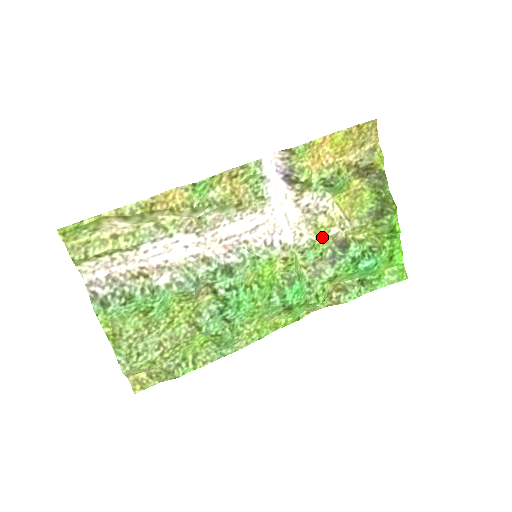
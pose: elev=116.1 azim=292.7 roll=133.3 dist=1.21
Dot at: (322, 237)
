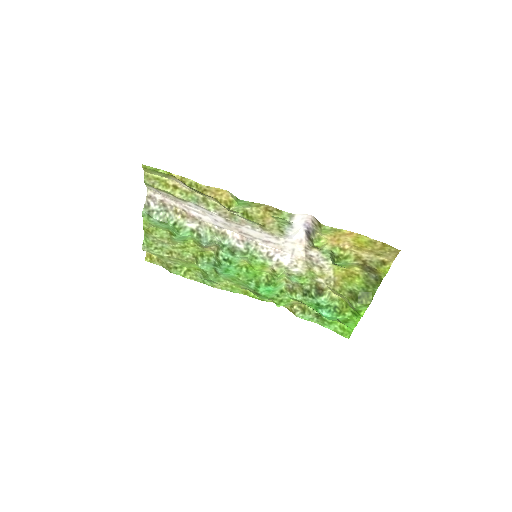
Dot at: (310, 276)
